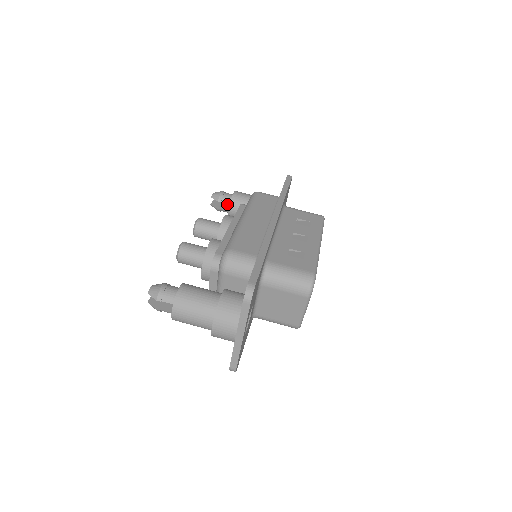
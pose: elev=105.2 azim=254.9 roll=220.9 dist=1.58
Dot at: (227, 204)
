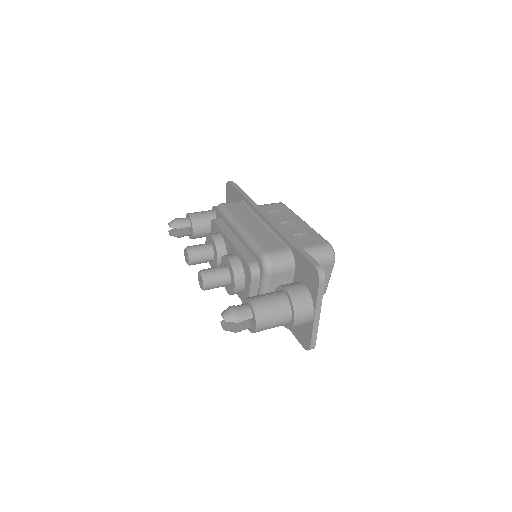
Dot at: (183, 229)
